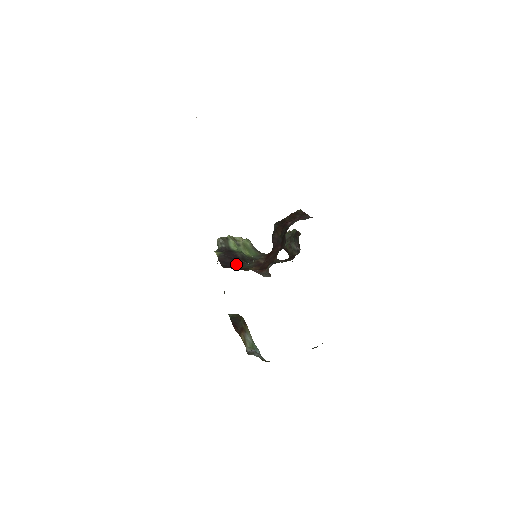
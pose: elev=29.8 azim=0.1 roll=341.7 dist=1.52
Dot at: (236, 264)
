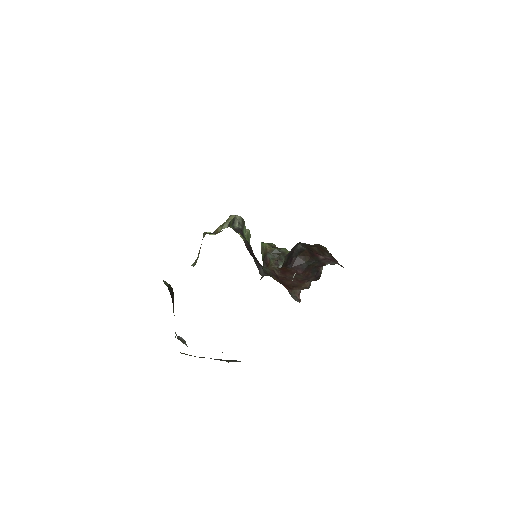
Dot at: occluded
